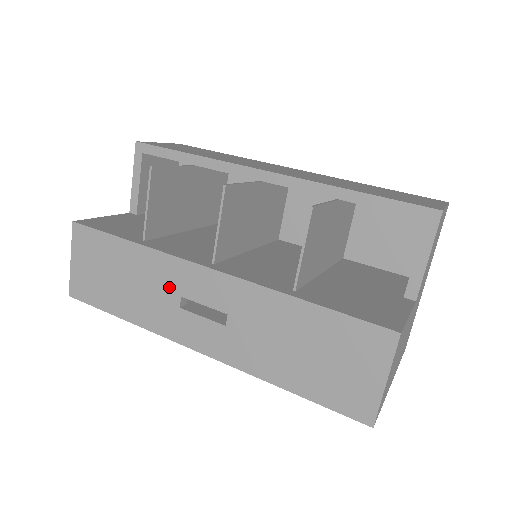
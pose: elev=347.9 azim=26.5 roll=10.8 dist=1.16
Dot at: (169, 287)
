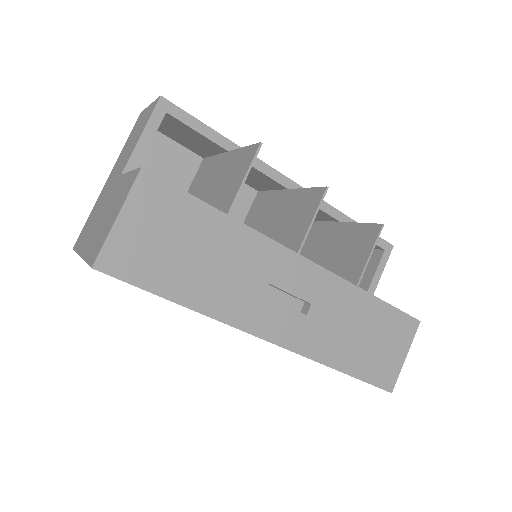
Dot at: (259, 272)
